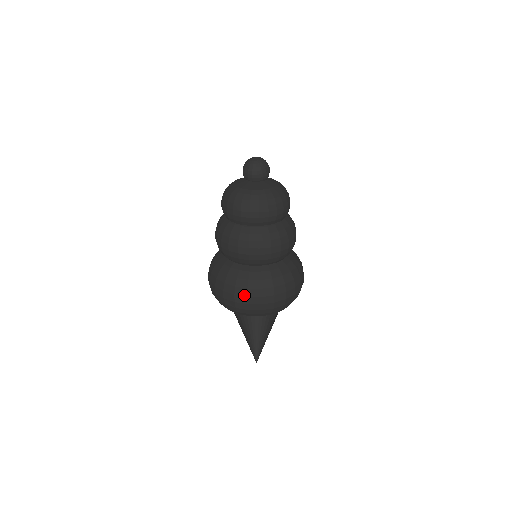
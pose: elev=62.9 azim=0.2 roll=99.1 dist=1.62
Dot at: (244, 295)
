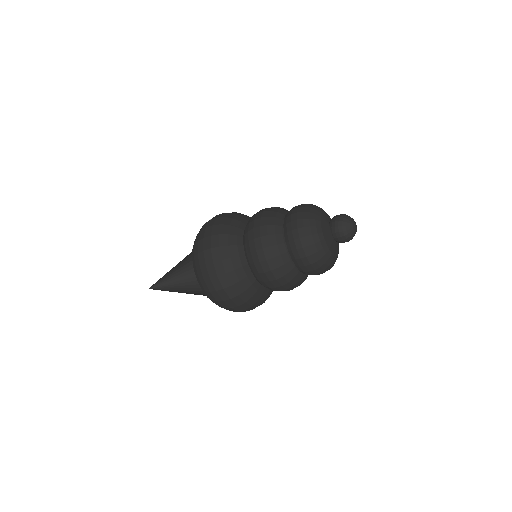
Dot at: (230, 296)
